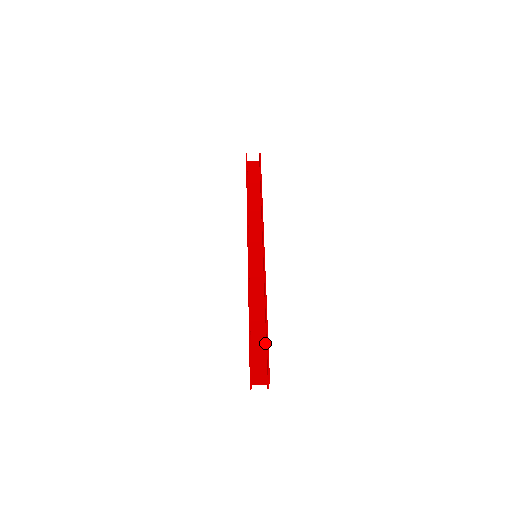
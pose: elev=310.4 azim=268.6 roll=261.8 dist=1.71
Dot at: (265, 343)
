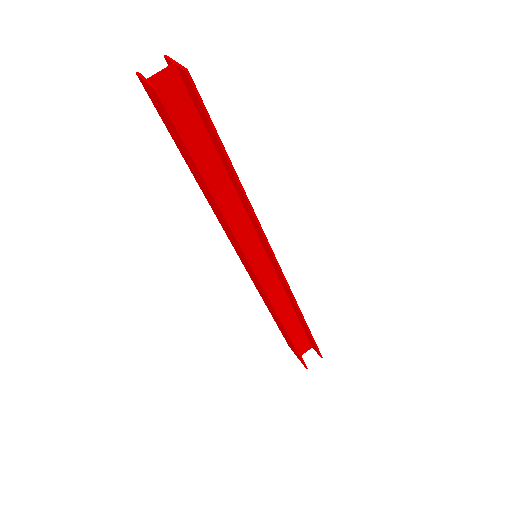
Dot at: (300, 326)
